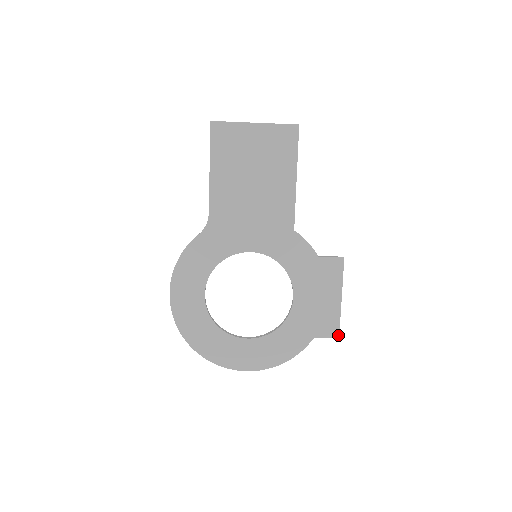
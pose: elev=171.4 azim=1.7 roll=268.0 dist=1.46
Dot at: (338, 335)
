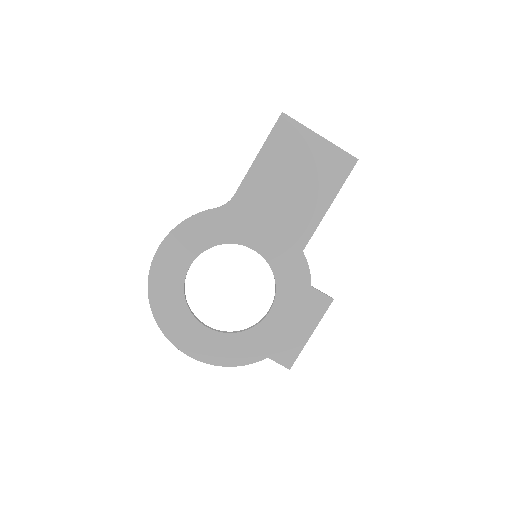
Dot at: (291, 366)
